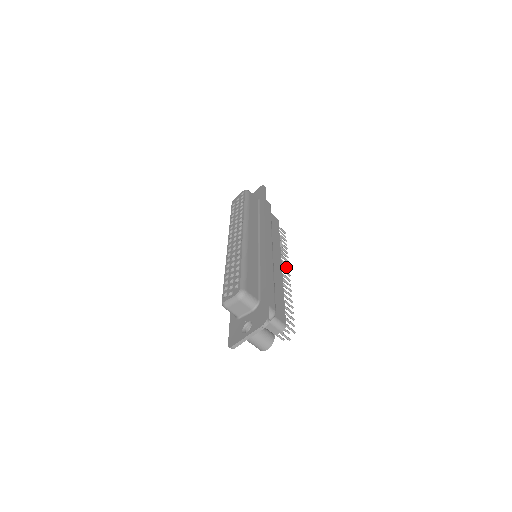
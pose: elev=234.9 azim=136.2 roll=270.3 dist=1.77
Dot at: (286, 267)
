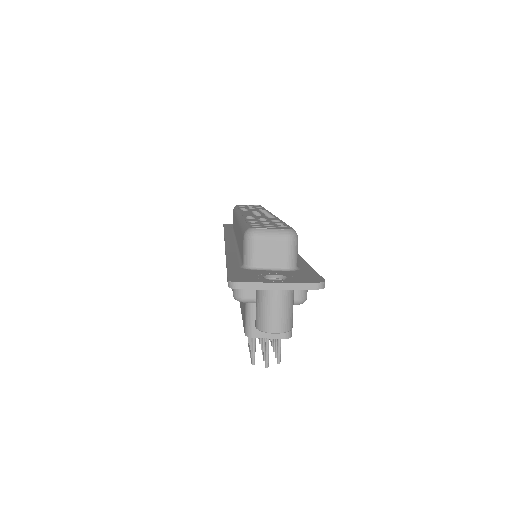
Dot at: occluded
